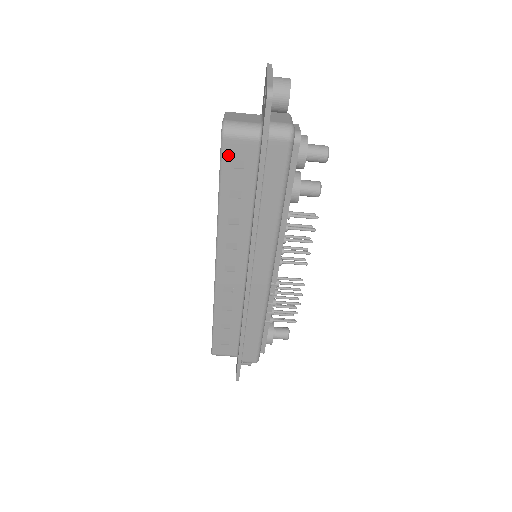
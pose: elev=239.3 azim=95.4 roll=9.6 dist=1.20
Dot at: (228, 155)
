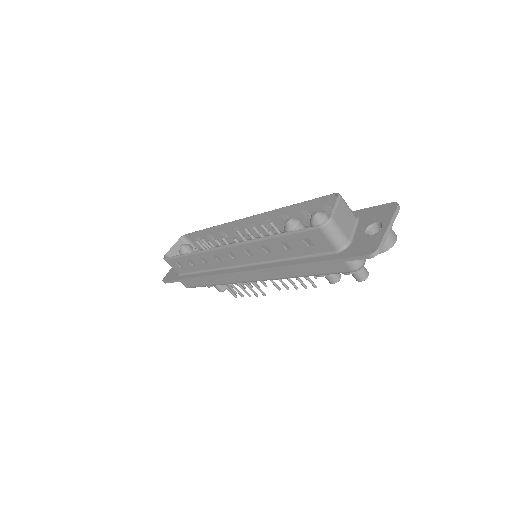
Dot at: (309, 234)
